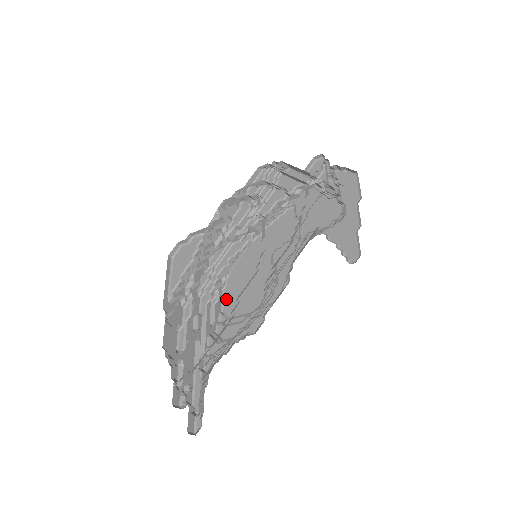
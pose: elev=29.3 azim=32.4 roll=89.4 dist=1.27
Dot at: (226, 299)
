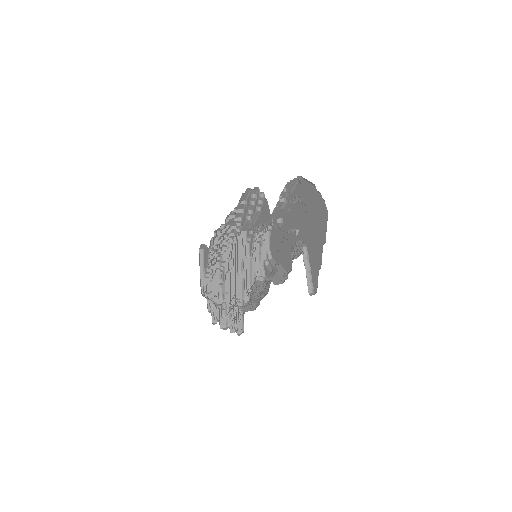
Dot at: (271, 241)
